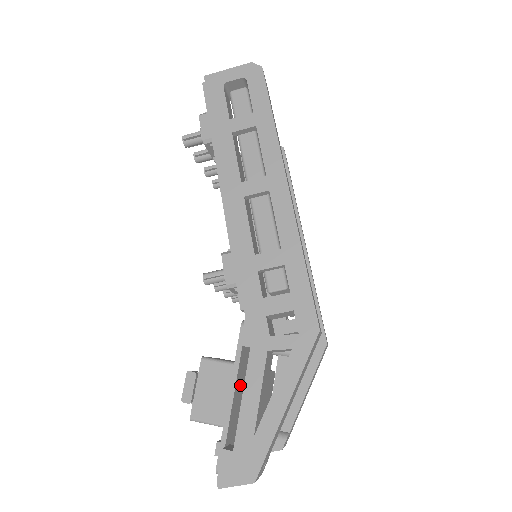
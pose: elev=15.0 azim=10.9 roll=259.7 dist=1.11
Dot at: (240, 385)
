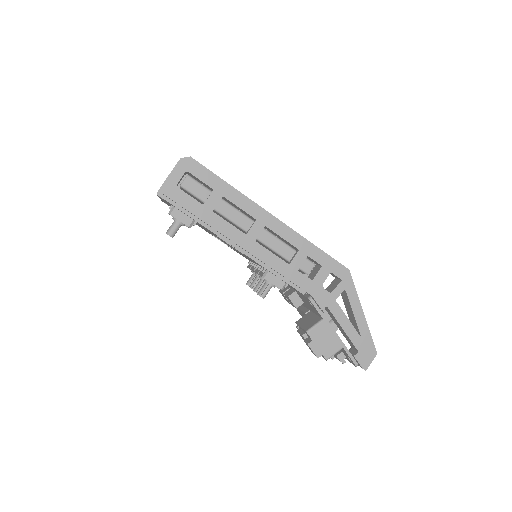
Dot at: occluded
